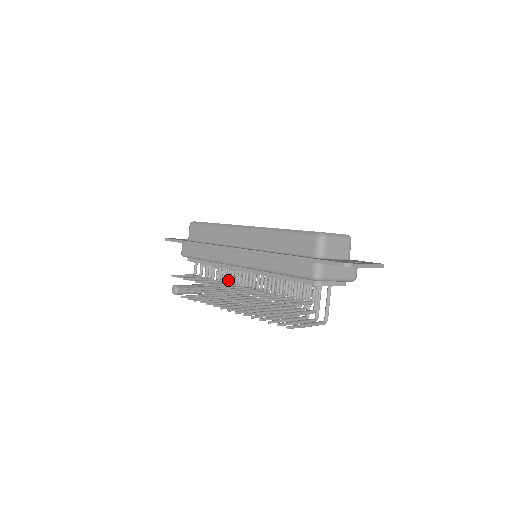
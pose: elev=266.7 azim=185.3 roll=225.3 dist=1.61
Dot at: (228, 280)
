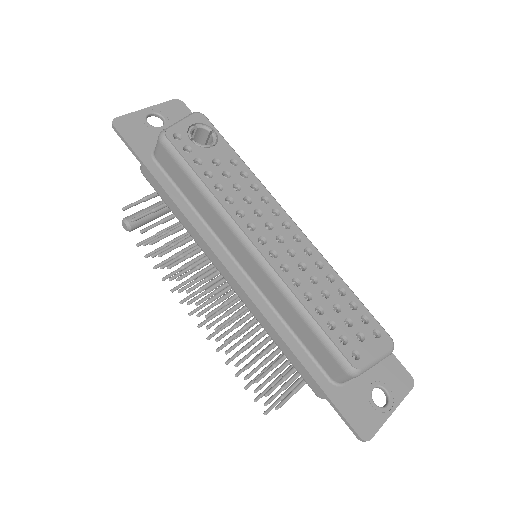
Dot at: occluded
